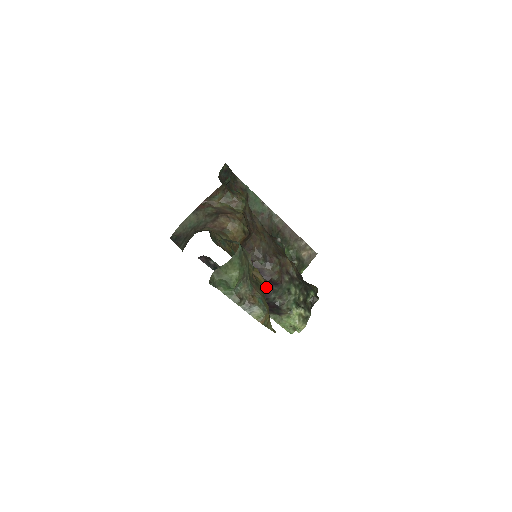
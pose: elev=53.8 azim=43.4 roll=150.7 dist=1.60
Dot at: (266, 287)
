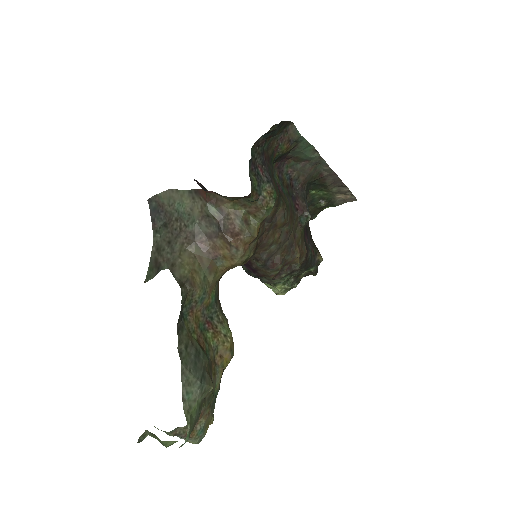
Dot at: occluded
